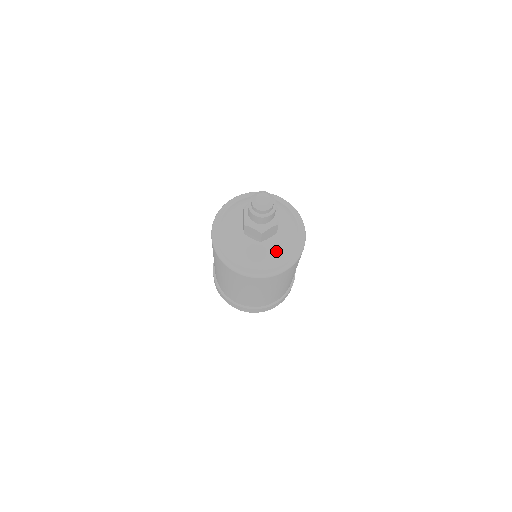
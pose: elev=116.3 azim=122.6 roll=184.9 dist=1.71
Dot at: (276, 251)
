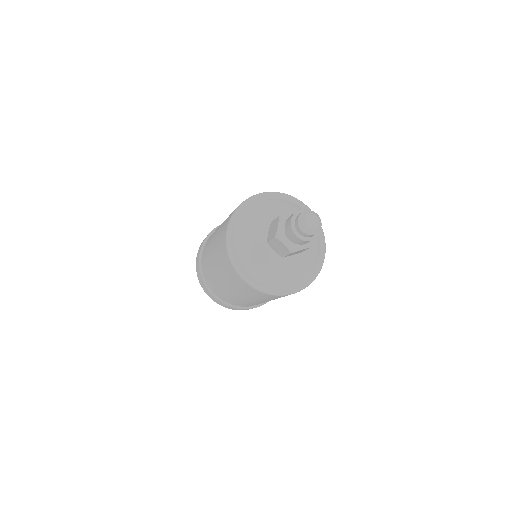
Dot at: (313, 248)
